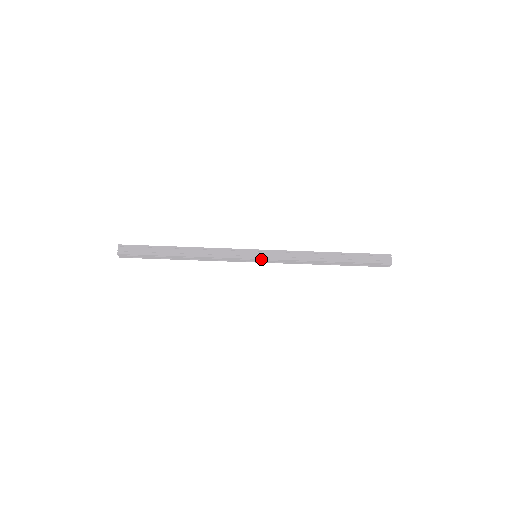
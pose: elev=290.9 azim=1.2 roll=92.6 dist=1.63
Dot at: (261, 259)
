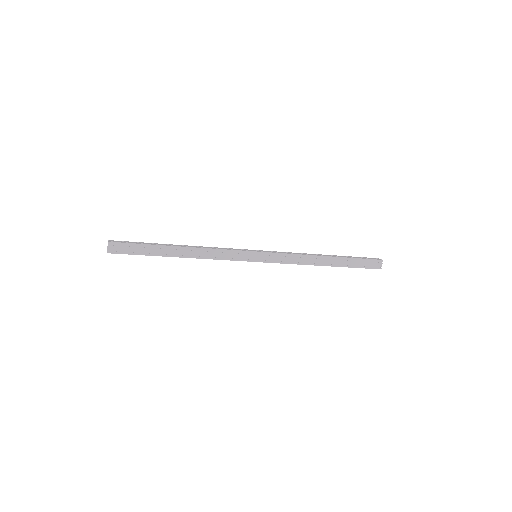
Dot at: occluded
